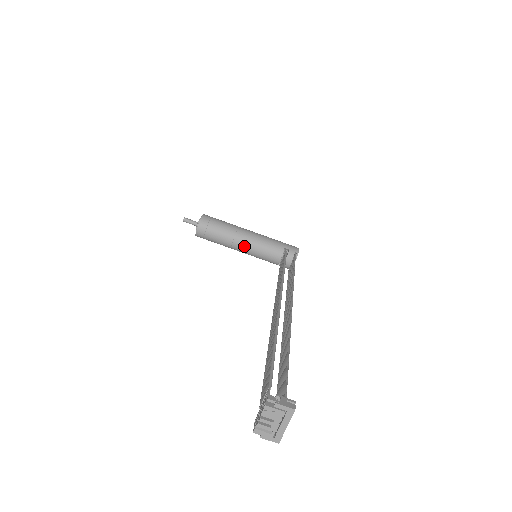
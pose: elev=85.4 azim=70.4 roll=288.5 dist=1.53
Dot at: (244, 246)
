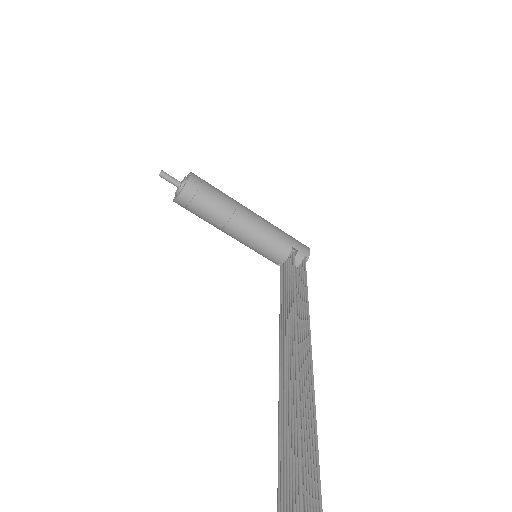
Dot at: (240, 234)
